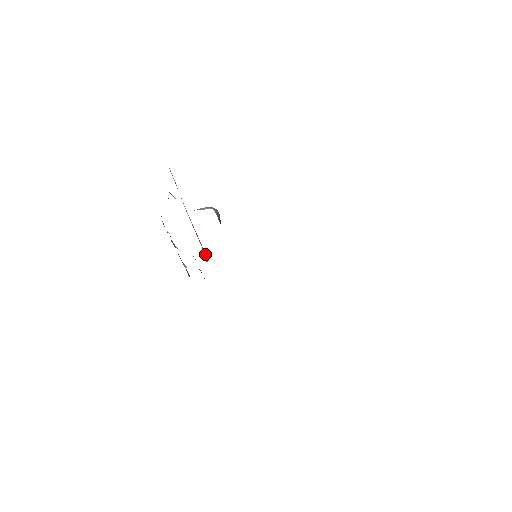
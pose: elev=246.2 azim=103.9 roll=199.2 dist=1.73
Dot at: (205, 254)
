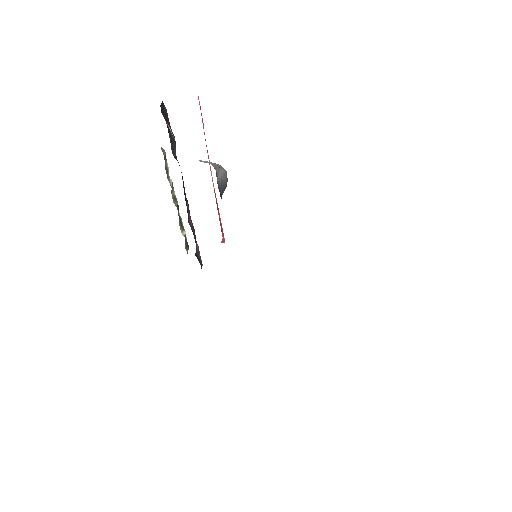
Dot at: (222, 232)
